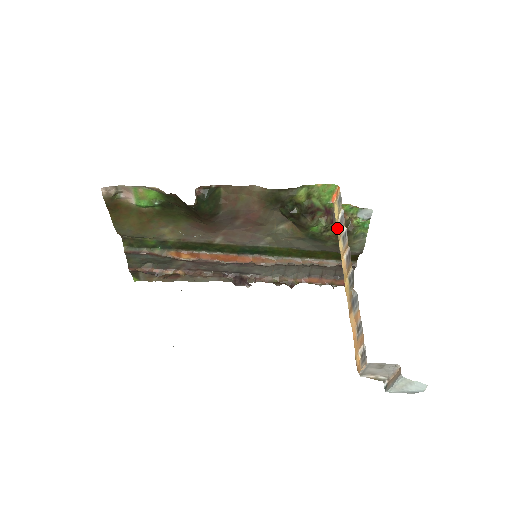
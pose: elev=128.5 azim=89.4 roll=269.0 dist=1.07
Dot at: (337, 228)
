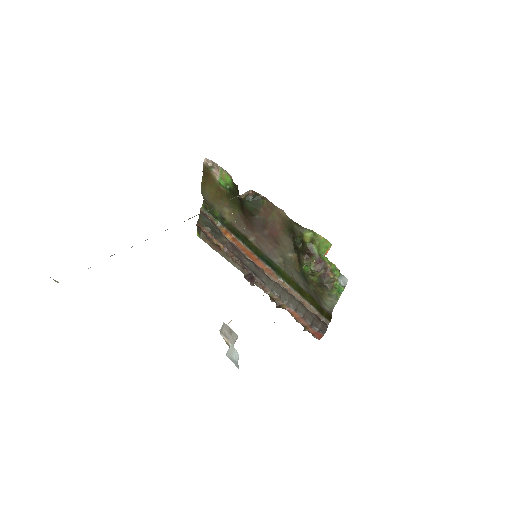
Dot at: occluded
